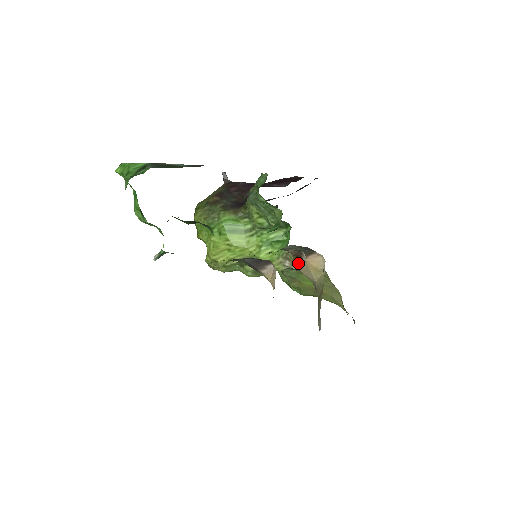
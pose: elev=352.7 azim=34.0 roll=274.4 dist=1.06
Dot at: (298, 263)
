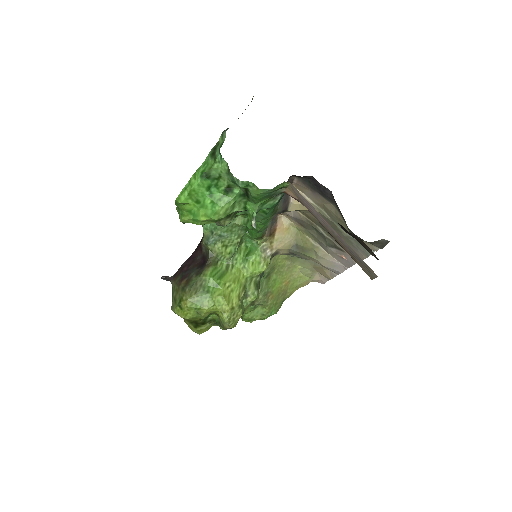
Dot at: (274, 241)
